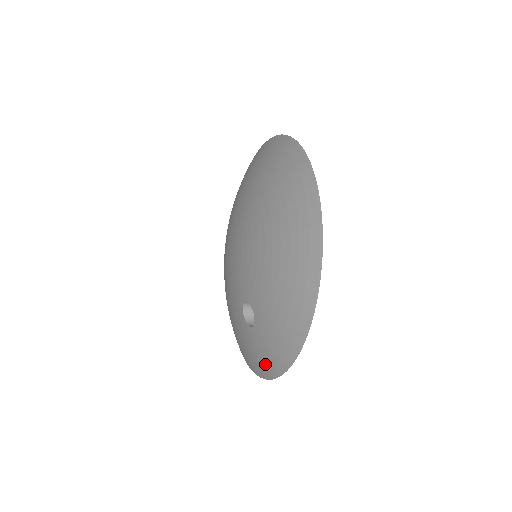
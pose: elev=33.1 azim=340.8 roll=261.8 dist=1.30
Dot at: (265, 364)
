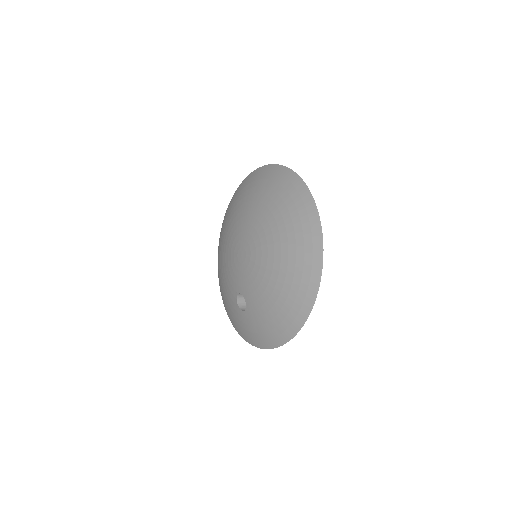
Dot at: (243, 332)
